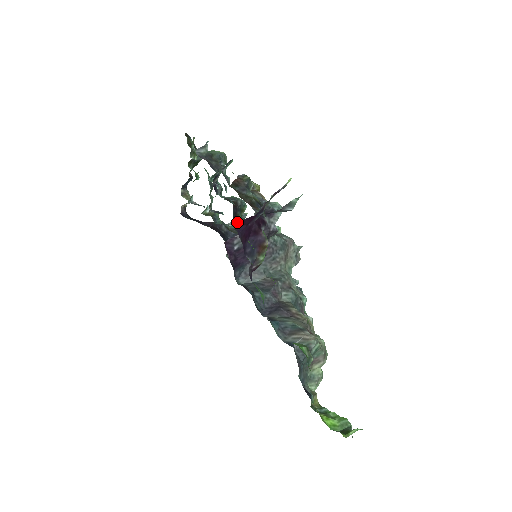
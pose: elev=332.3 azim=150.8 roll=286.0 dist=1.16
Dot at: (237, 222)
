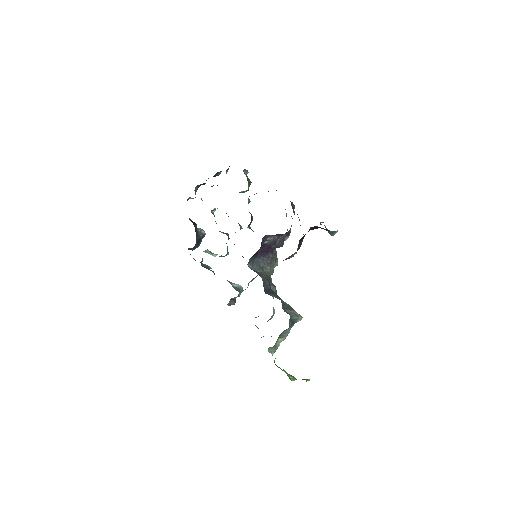
Dot at: (204, 231)
